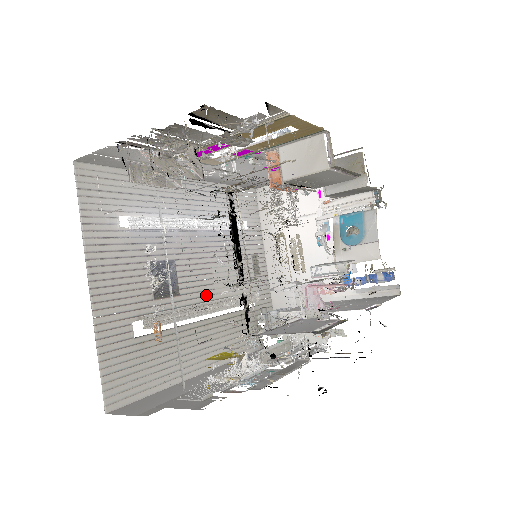
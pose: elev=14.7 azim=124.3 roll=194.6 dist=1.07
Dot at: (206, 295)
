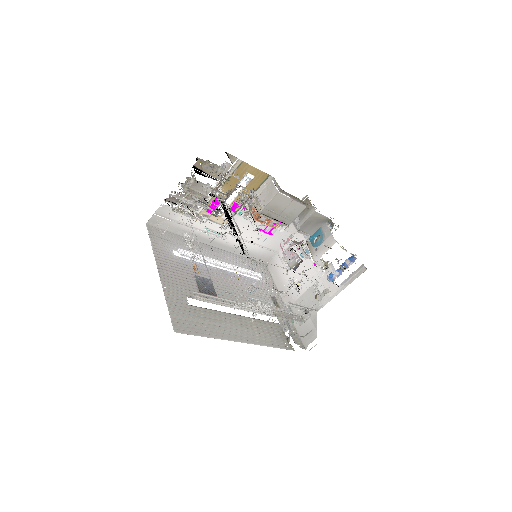
Dot at: occluded
